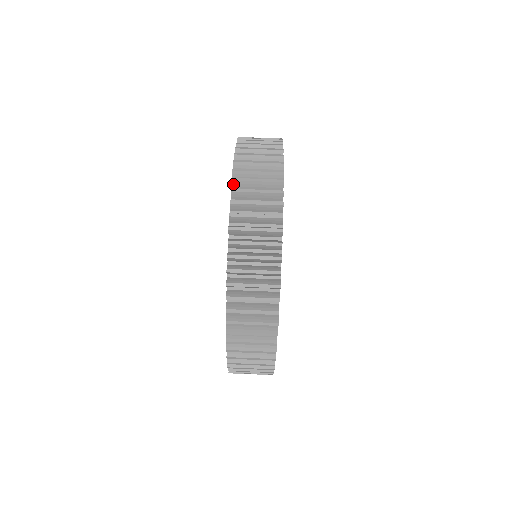
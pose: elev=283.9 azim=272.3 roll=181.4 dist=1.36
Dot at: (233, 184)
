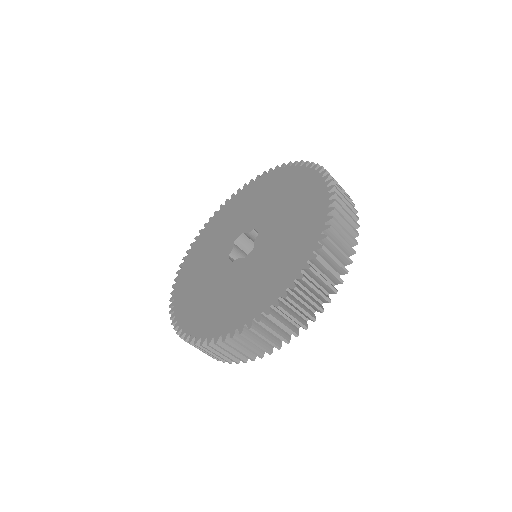
Dot at: (231, 337)
